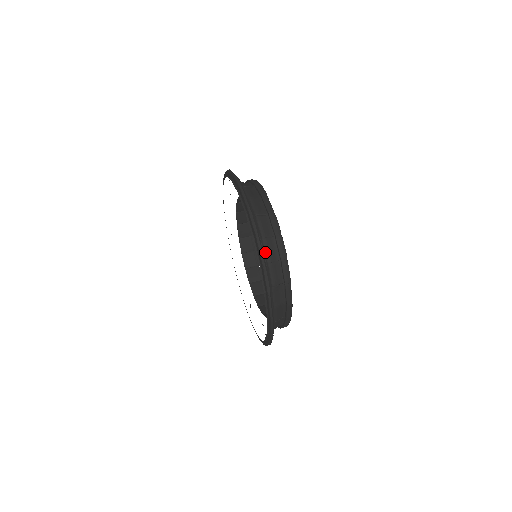
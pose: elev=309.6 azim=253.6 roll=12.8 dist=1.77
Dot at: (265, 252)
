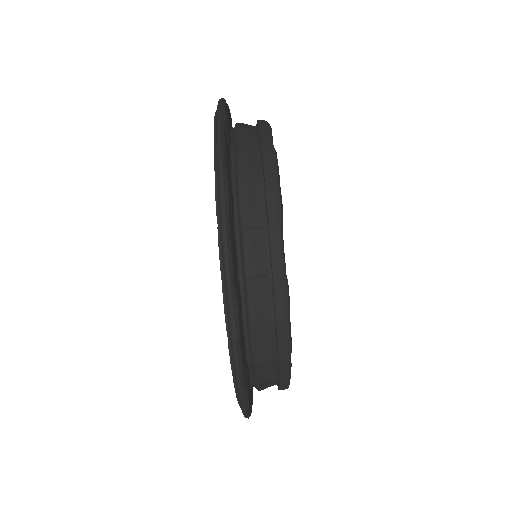
Dot at: (251, 346)
